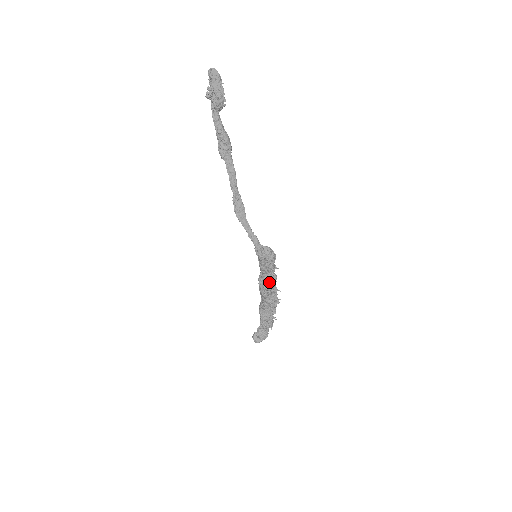
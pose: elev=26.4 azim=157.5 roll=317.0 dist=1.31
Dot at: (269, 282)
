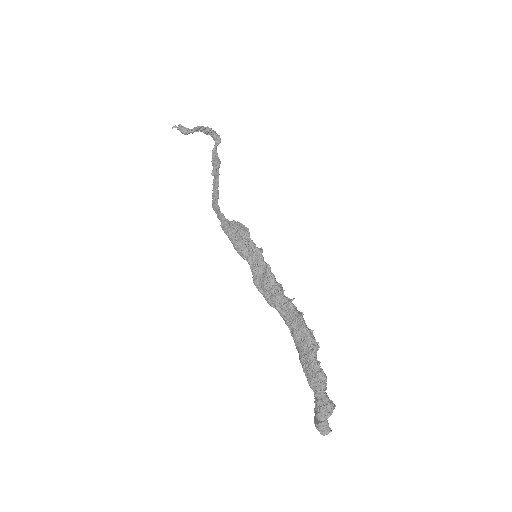
Dot at: (263, 276)
